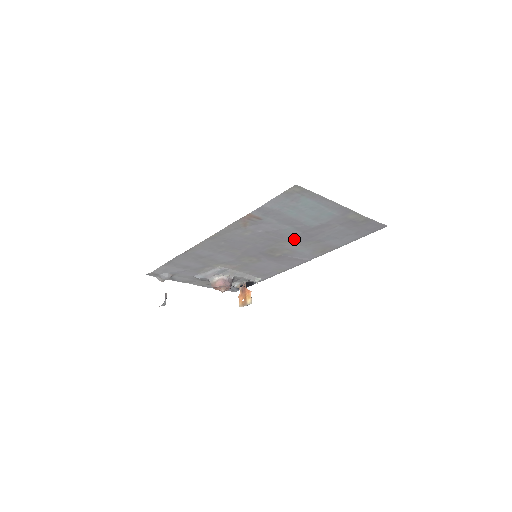
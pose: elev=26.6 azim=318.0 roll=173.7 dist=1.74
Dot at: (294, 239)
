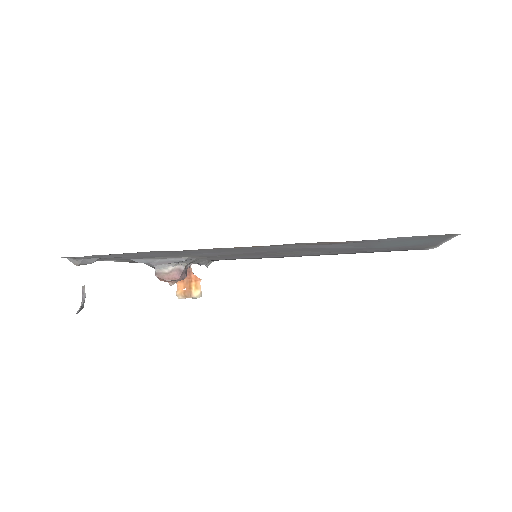
Dot at: (328, 250)
